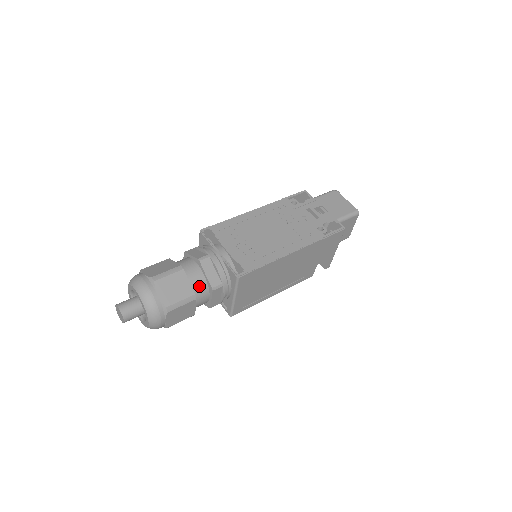
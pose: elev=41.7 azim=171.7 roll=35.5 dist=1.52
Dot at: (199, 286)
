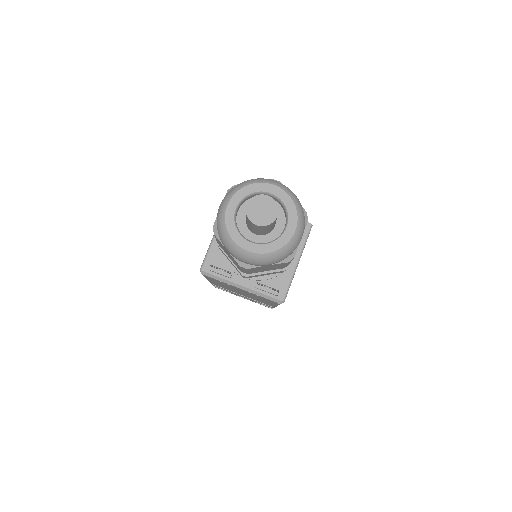
Dot at: occluded
